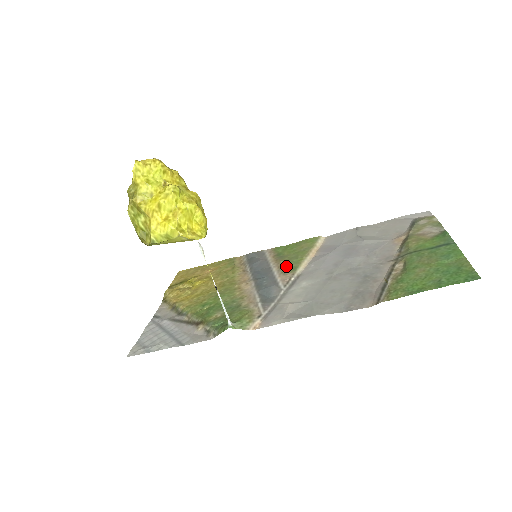
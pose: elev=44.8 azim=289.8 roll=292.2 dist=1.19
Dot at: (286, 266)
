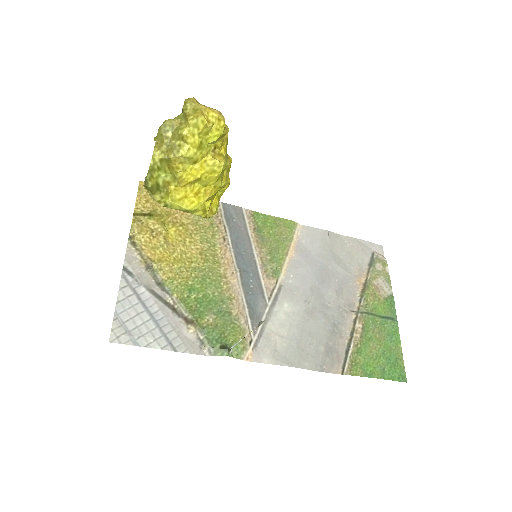
Dot at: (269, 262)
